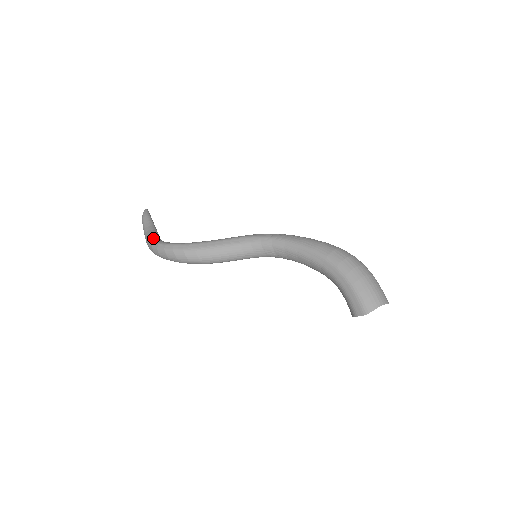
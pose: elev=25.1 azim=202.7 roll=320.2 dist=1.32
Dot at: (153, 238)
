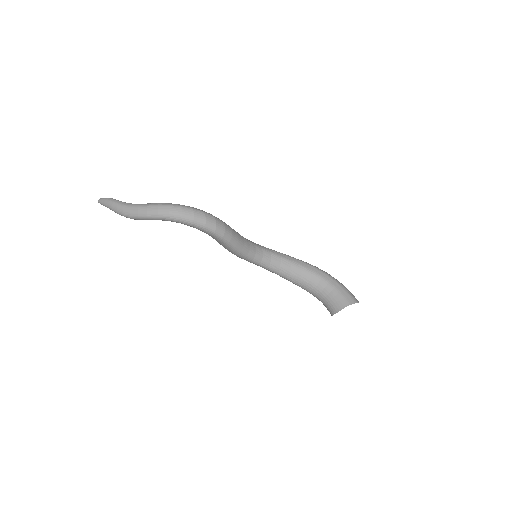
Dot at: occluded
